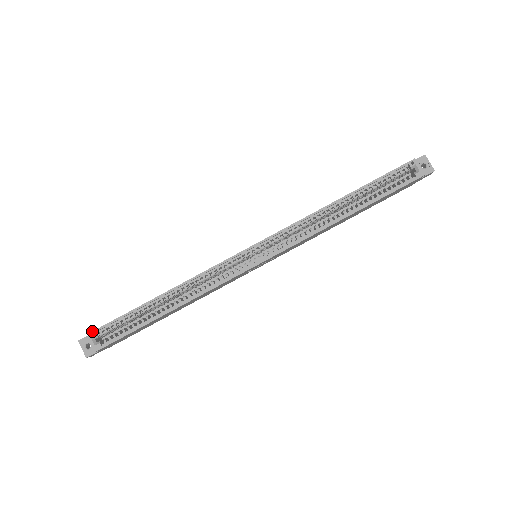
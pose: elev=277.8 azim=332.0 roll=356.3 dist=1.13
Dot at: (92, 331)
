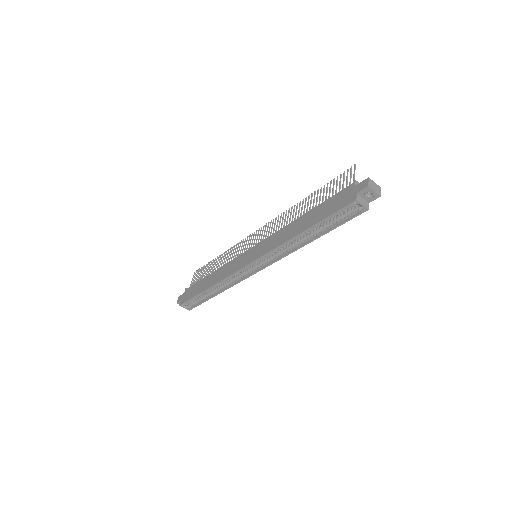
Dot at: (181, 304)
